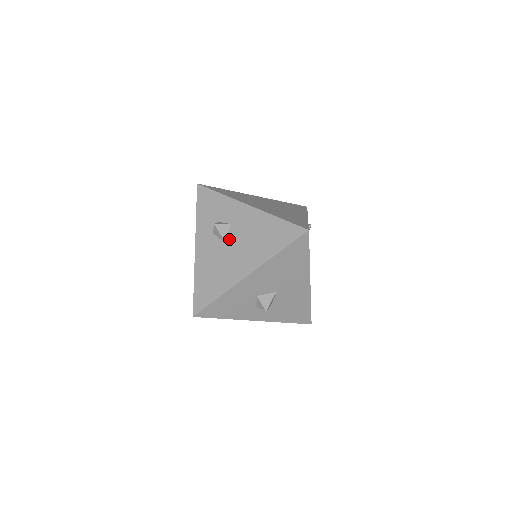
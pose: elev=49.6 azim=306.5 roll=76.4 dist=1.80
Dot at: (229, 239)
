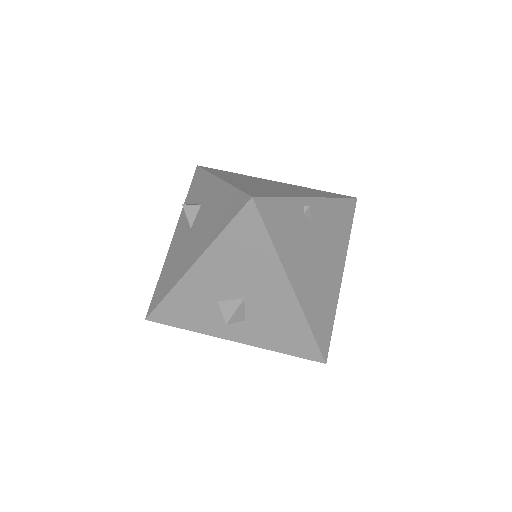
Dot at: (194, 223)
